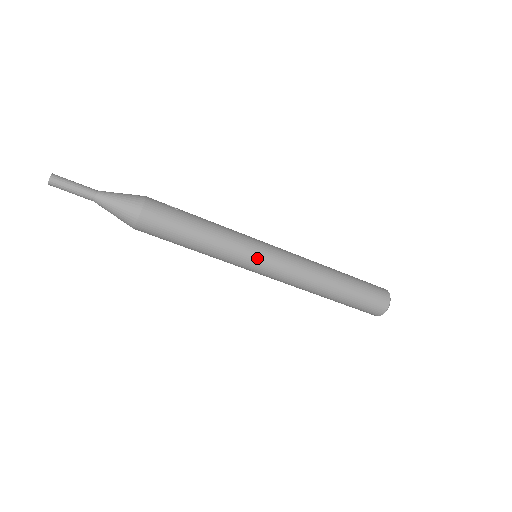
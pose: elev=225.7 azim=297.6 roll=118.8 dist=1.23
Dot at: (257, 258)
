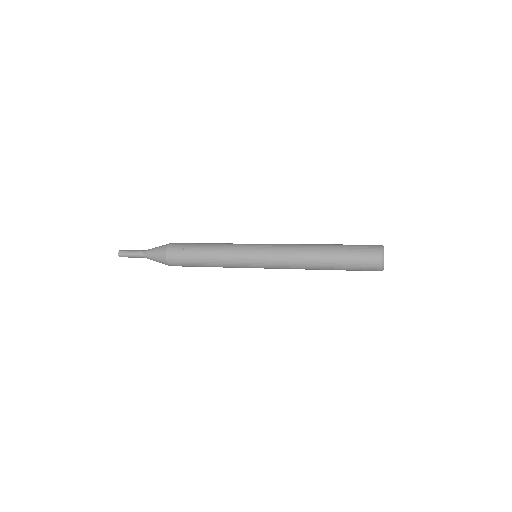
Dot at: (252, 267)
